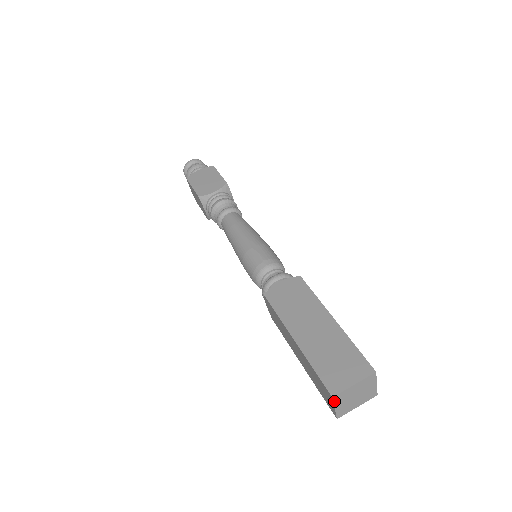
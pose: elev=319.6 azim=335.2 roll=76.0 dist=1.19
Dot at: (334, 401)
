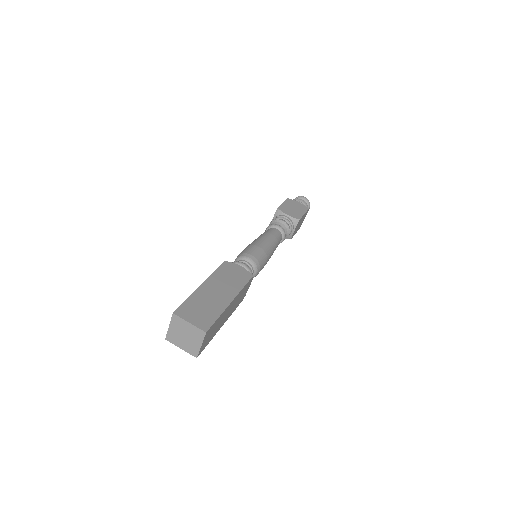
Dot at: (171, 342)
